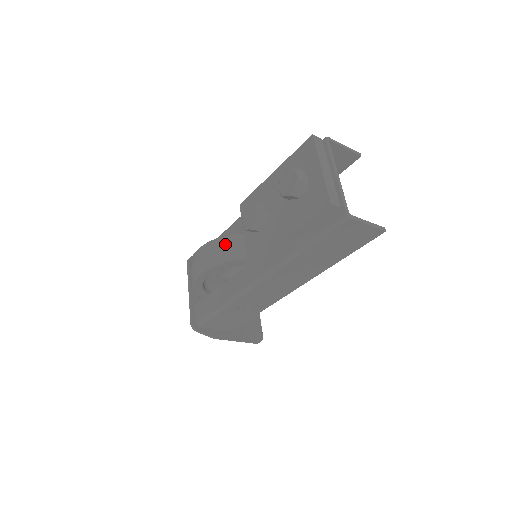
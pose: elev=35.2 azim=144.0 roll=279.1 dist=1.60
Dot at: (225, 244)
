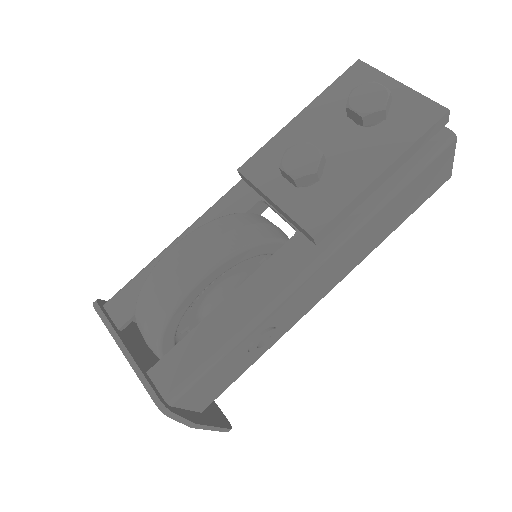
Dot at: (235, 224)
